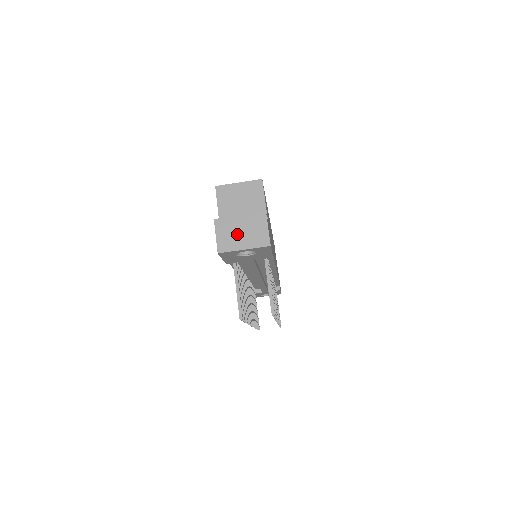
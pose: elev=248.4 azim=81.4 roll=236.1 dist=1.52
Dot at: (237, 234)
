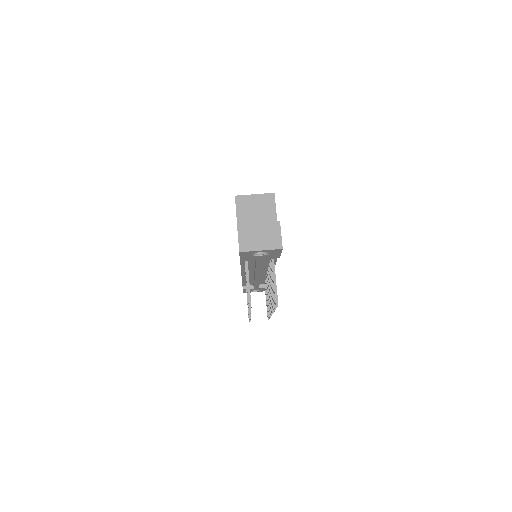
Dot at: (256, 237)
